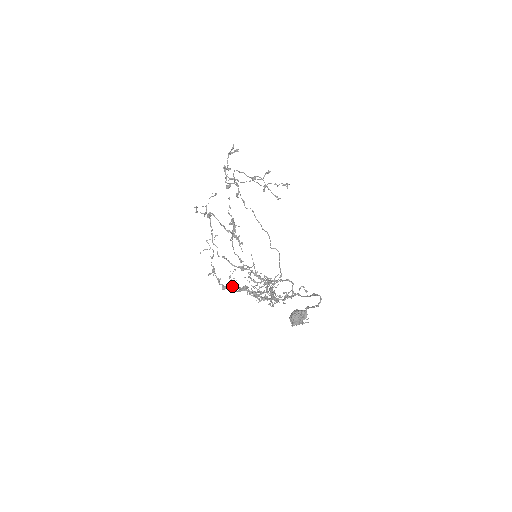
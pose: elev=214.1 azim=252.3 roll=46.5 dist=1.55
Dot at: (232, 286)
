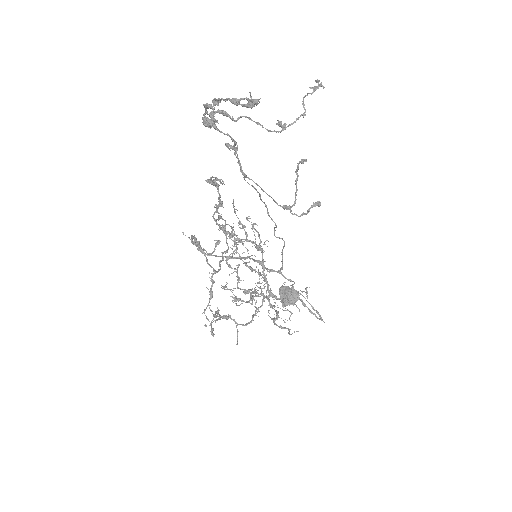
Dot at: occluded
